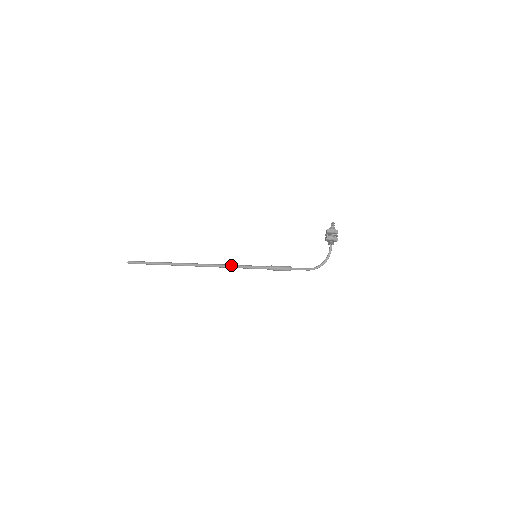
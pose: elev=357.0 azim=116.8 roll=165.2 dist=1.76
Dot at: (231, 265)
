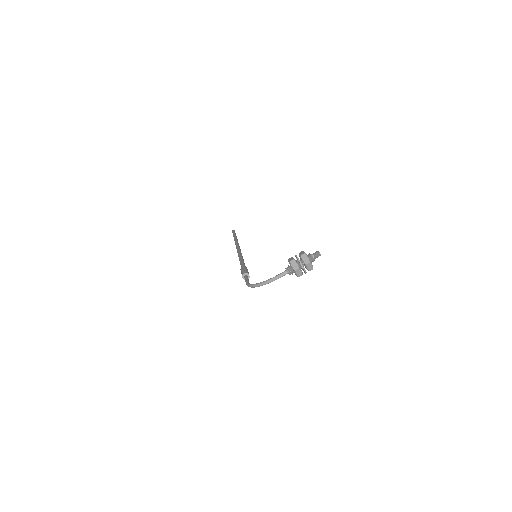
Dot at: (240, 254)
